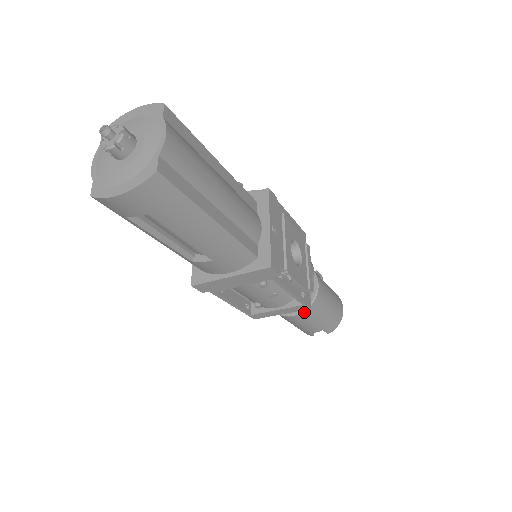
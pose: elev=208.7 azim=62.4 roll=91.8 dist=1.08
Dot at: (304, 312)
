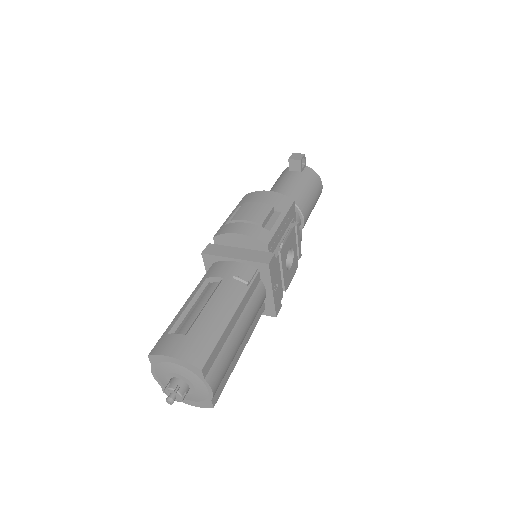
Dot at: occluded
